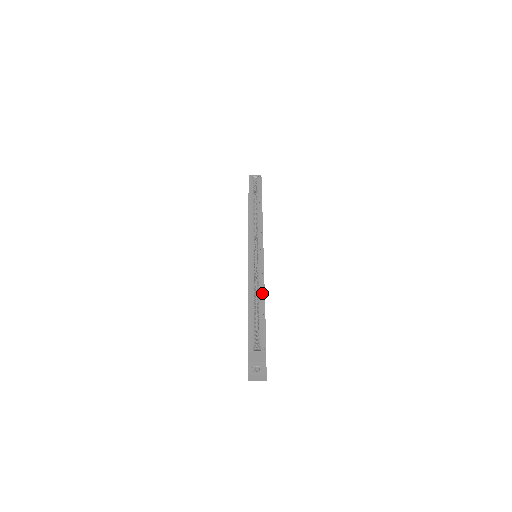
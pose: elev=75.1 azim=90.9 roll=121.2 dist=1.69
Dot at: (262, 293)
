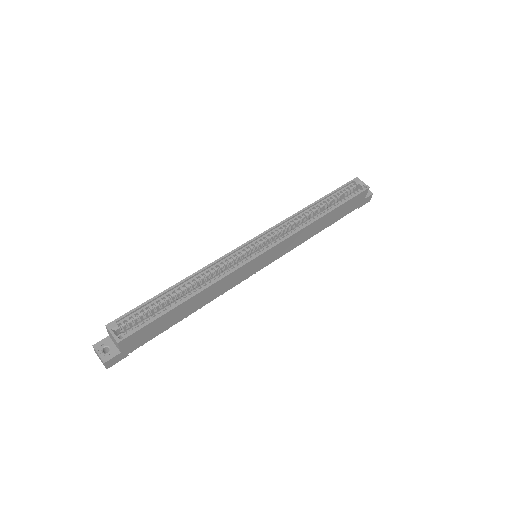
Dot at: (198, 291)
